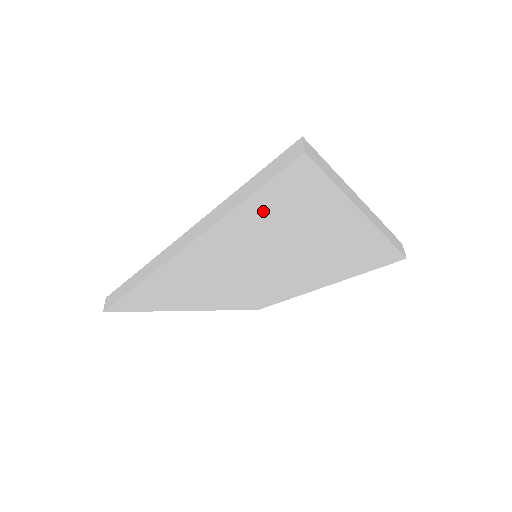
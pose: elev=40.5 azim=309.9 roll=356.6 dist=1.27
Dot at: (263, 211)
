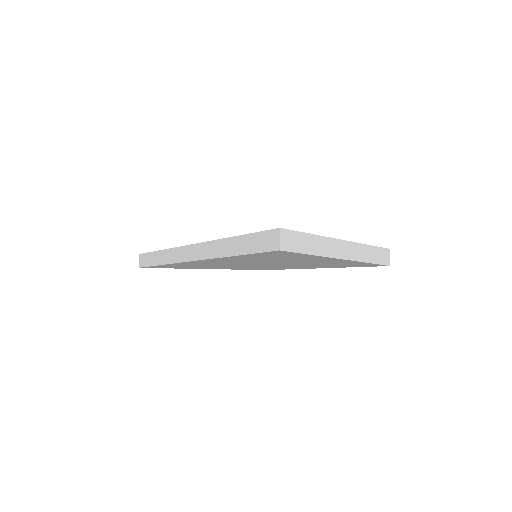
Dot at: (252, 257)
